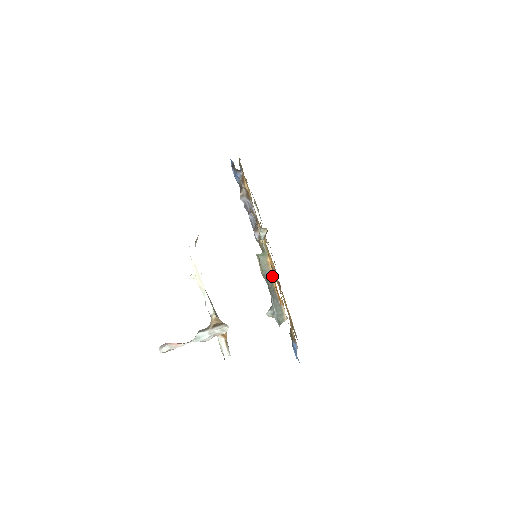
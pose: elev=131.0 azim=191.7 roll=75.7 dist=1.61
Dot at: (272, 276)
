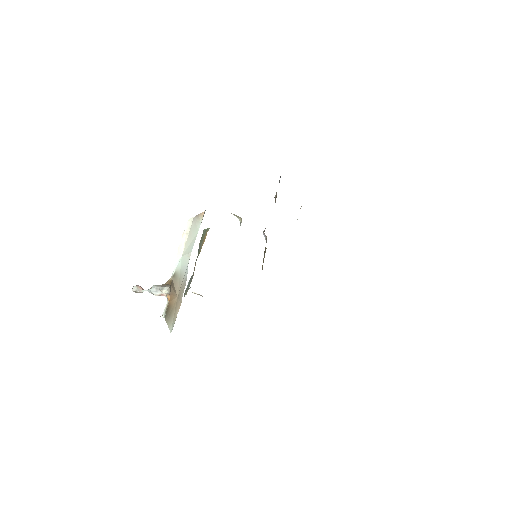
Dot at: (200, 251)
